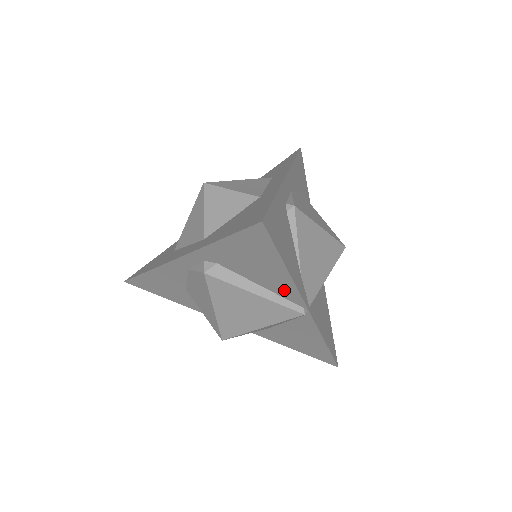
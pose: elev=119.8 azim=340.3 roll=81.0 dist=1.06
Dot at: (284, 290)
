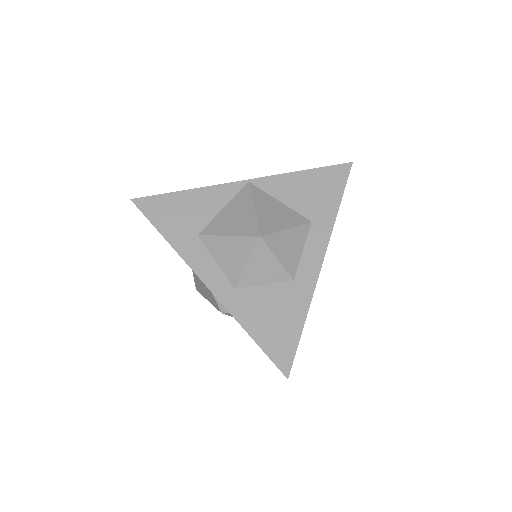
Dot at: occluded
